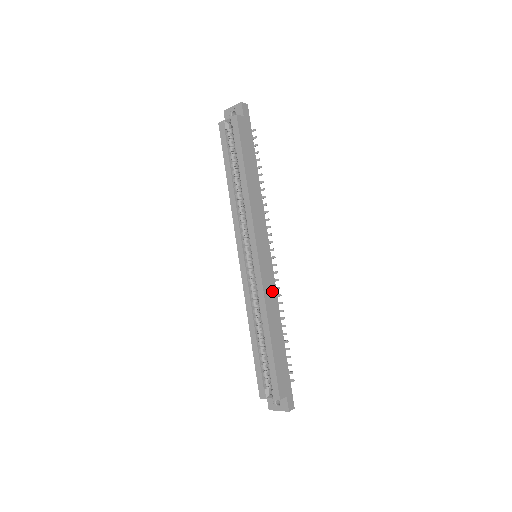
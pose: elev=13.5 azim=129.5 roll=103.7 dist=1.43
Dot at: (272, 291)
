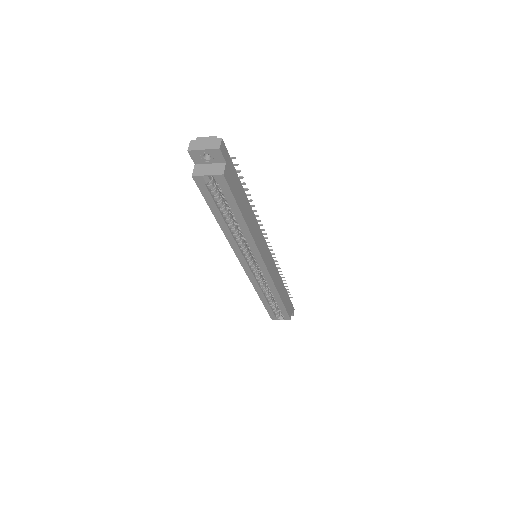
Dot at: (275, 272)
